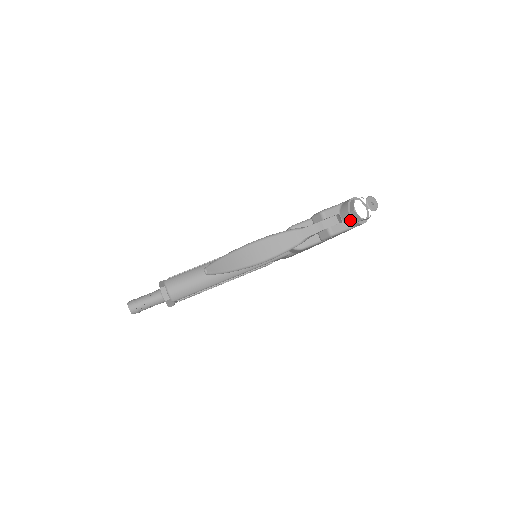
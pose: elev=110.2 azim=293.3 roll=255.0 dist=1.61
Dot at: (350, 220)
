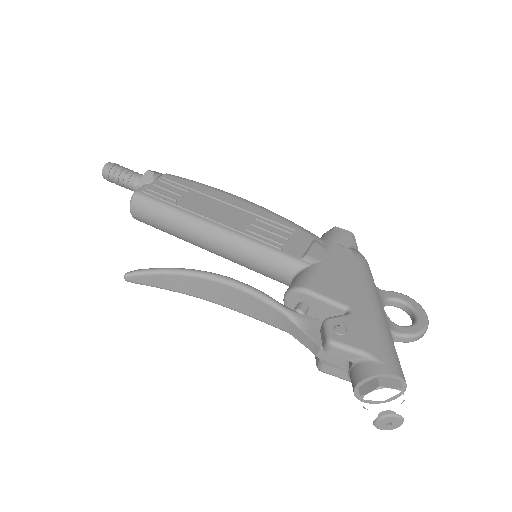
Dot at: (353, 389)
